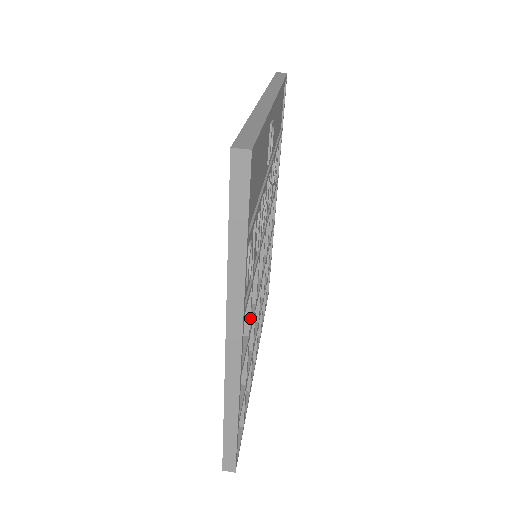
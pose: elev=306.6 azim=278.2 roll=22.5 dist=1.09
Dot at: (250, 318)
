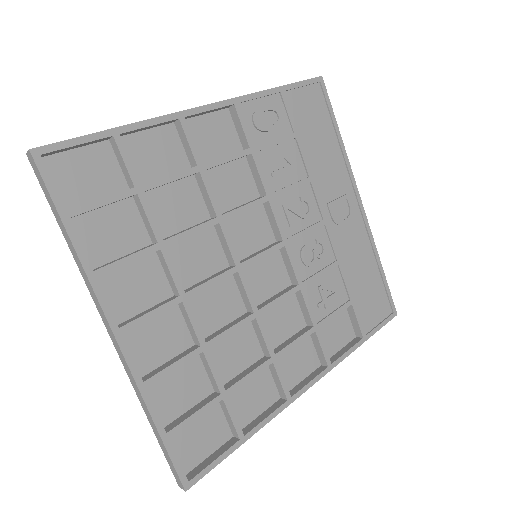
Dot at: (220, 162)
